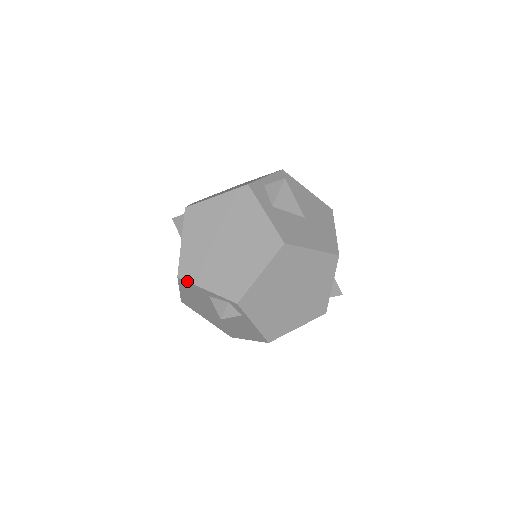
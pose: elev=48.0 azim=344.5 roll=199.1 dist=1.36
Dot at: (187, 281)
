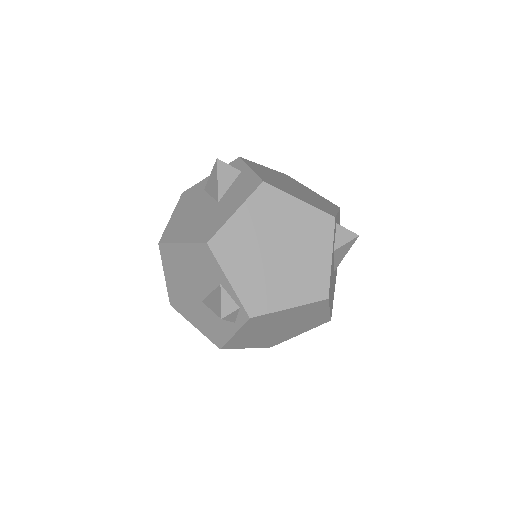
Dot at: (215, 256)
